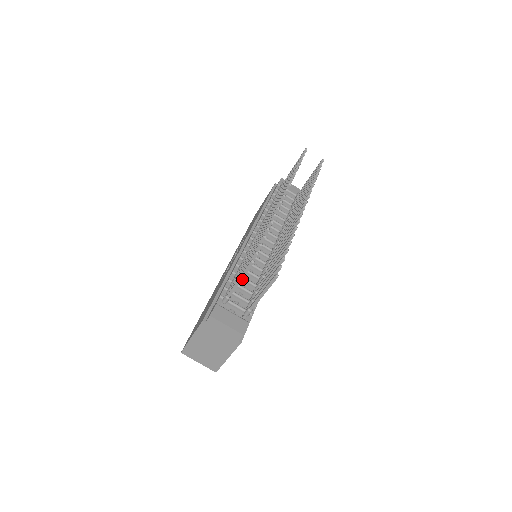
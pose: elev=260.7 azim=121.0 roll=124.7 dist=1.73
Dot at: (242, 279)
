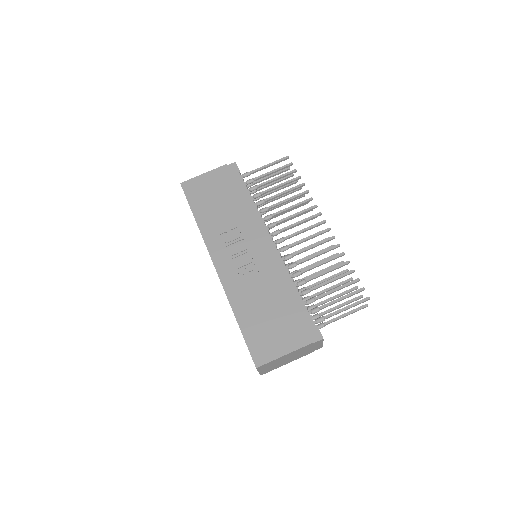
Dot at: occluded
